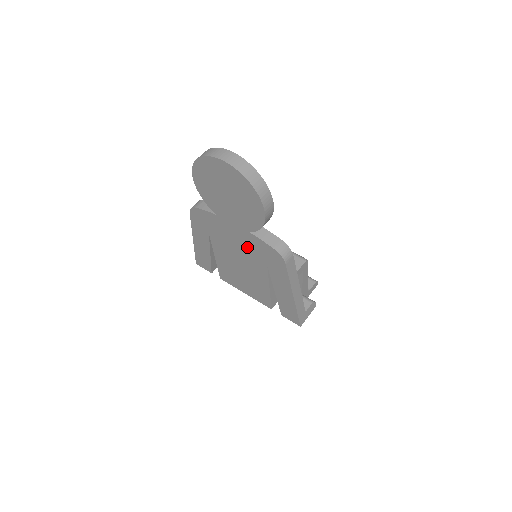
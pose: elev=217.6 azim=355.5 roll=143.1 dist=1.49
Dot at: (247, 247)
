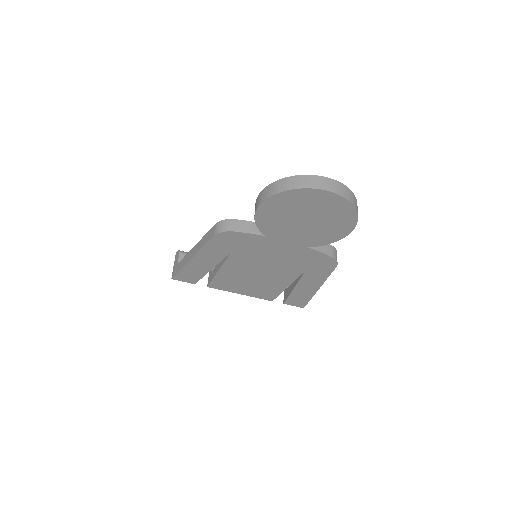
Dot at: (289, 259)
